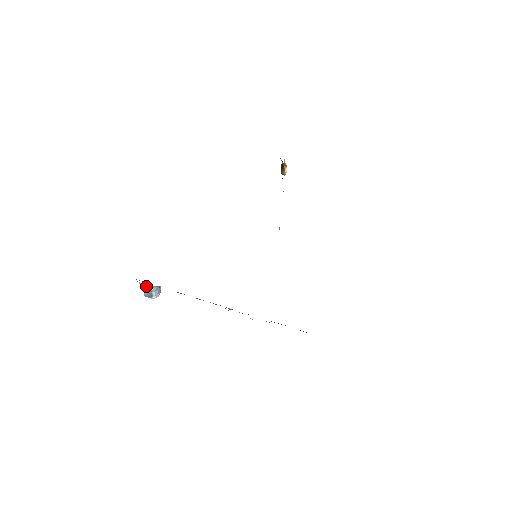
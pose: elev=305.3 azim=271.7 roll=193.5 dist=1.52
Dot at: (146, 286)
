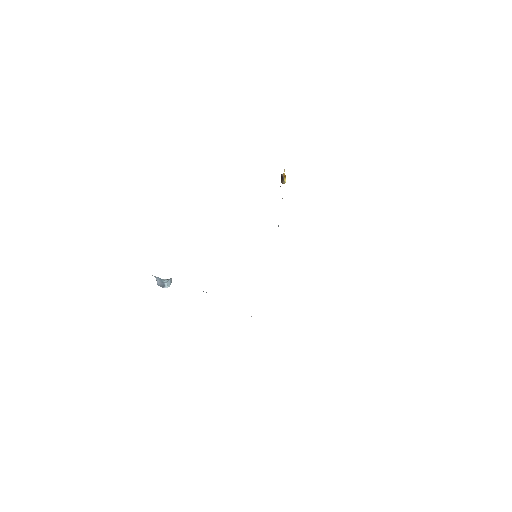
Dot at: (159, 279)
